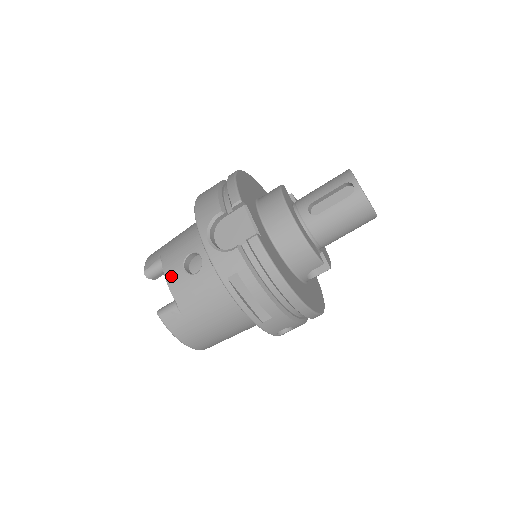
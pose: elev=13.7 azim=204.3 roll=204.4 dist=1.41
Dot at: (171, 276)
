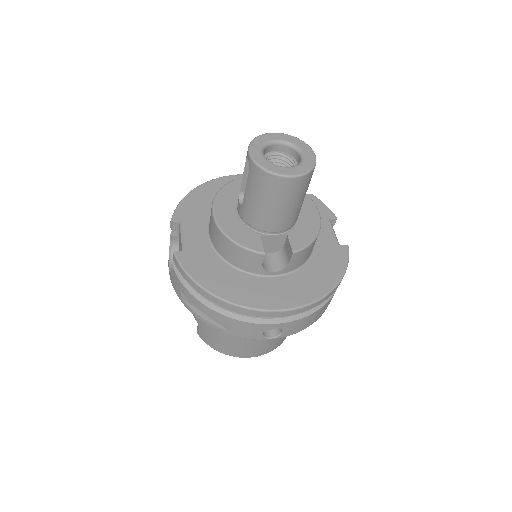
Dot at: occluded
